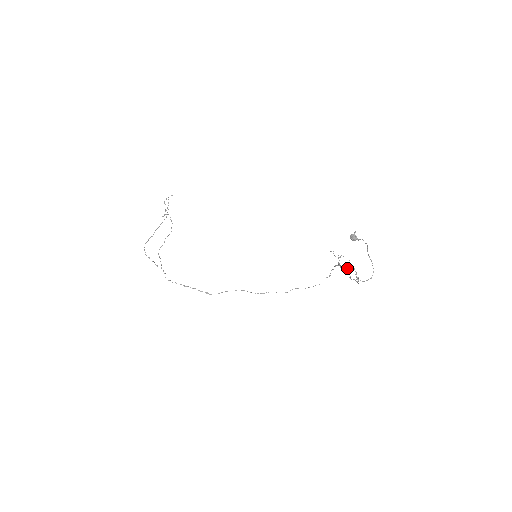
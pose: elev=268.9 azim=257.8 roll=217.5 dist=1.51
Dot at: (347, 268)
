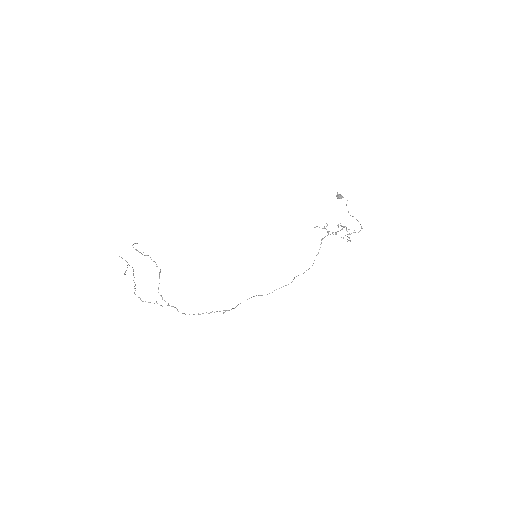
Dot at: occluded
